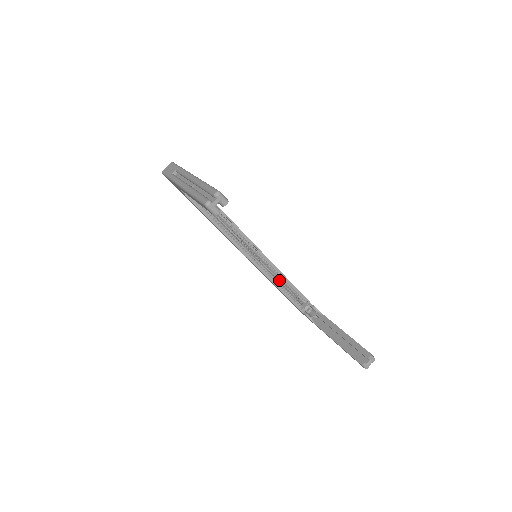
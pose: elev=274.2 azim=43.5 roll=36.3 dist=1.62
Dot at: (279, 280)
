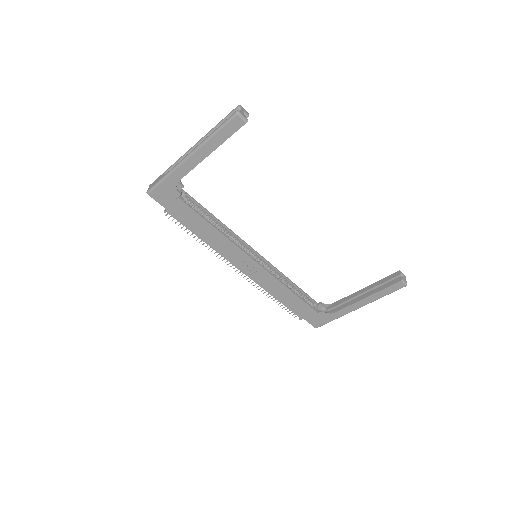
Dot at: occluded
